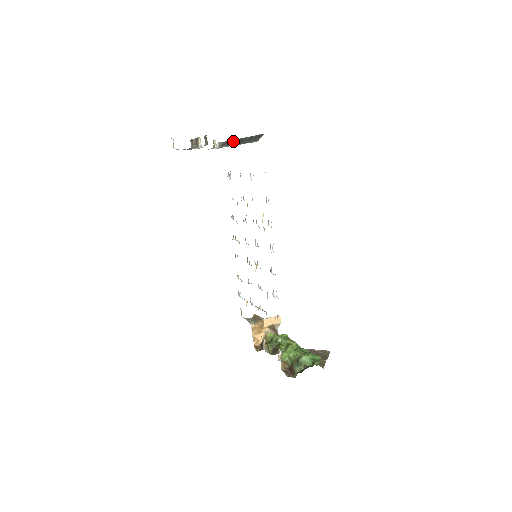
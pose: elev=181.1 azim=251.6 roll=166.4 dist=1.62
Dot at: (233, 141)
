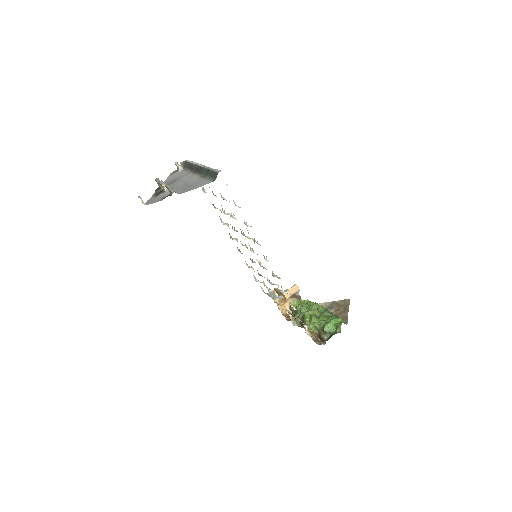
Dot at: (193, 165)
